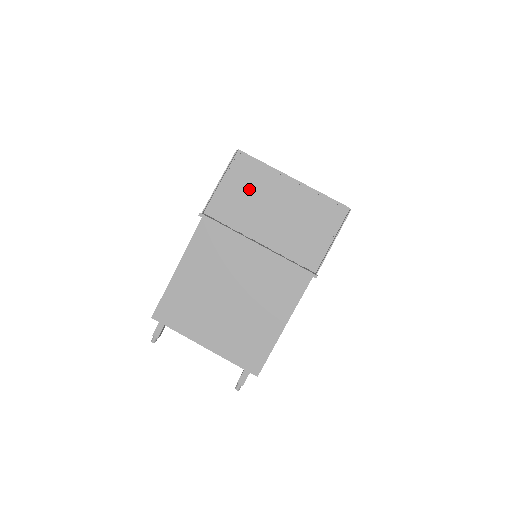
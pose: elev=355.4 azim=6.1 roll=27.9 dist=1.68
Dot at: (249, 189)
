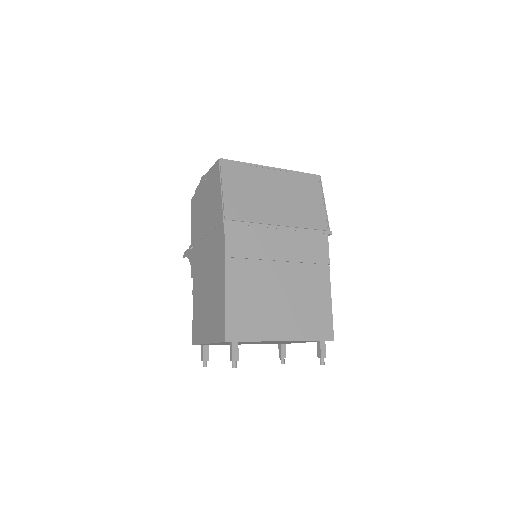
Dot at: (247, 187)
